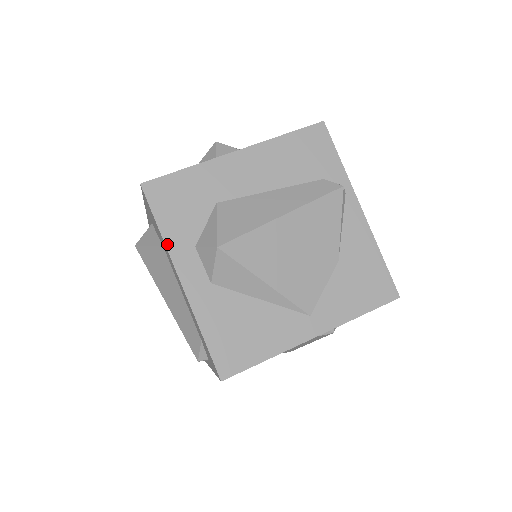
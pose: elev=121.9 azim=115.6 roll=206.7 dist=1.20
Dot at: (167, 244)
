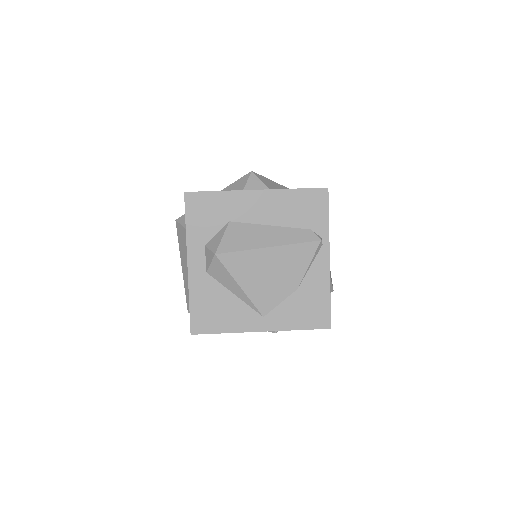
Dot at: (187, 237)
